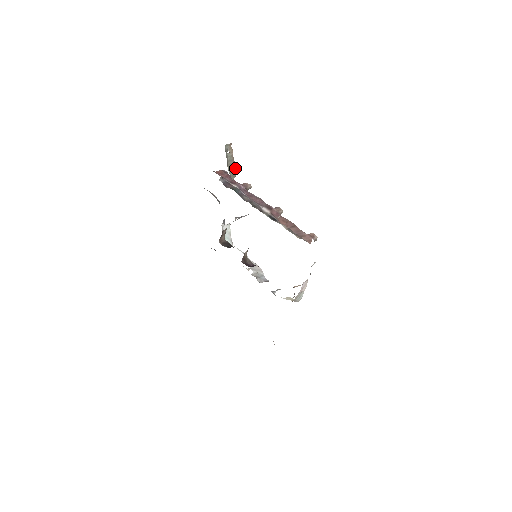
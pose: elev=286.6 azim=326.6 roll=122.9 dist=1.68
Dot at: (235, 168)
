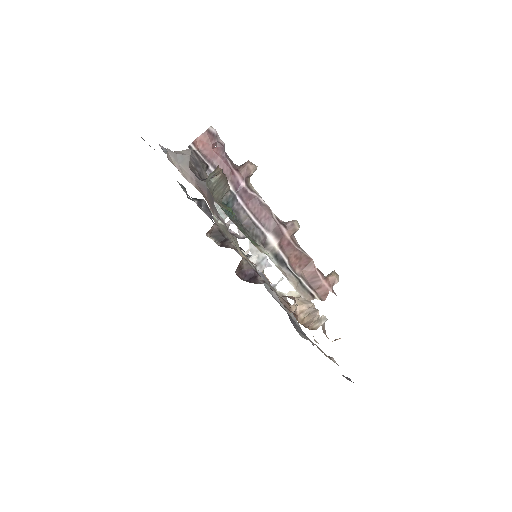
Dot at: (227, 182)
